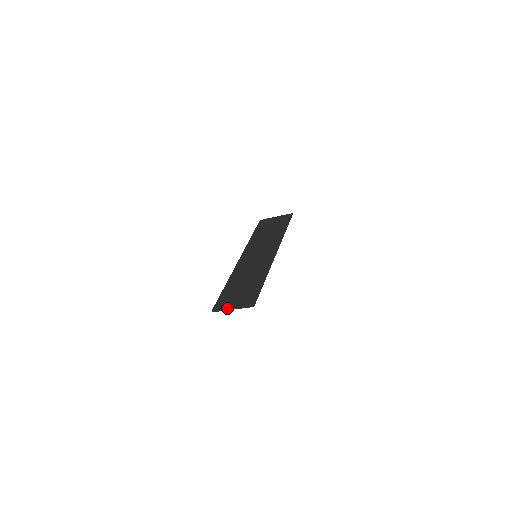
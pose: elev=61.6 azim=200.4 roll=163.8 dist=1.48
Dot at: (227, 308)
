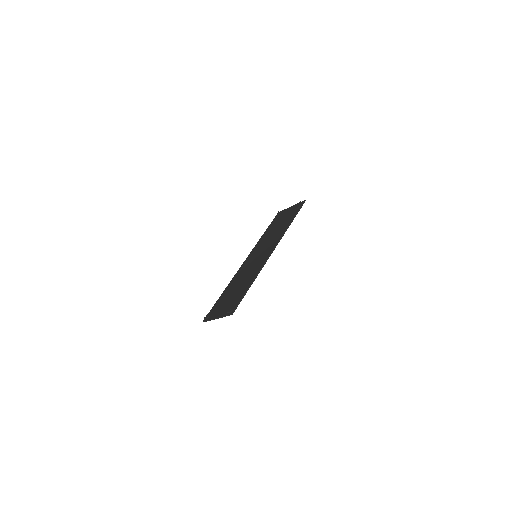
Dot at: (213, 317)
